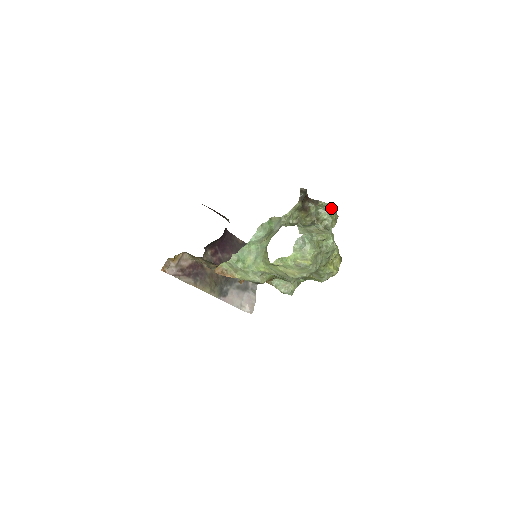
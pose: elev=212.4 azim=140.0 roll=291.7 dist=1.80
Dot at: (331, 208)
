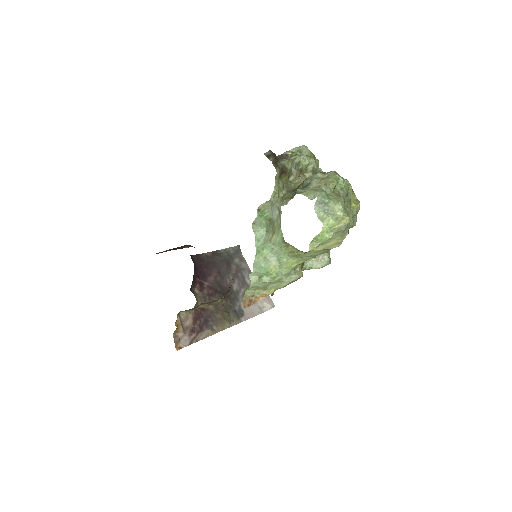
Dot at: (303, 149)
